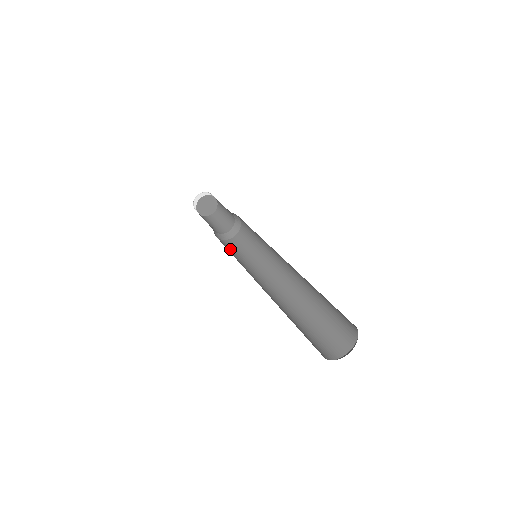
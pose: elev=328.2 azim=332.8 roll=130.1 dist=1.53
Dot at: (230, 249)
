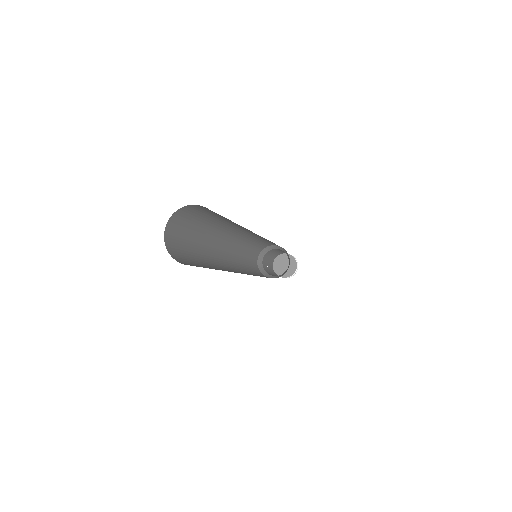
Dot at: (259, 274)
